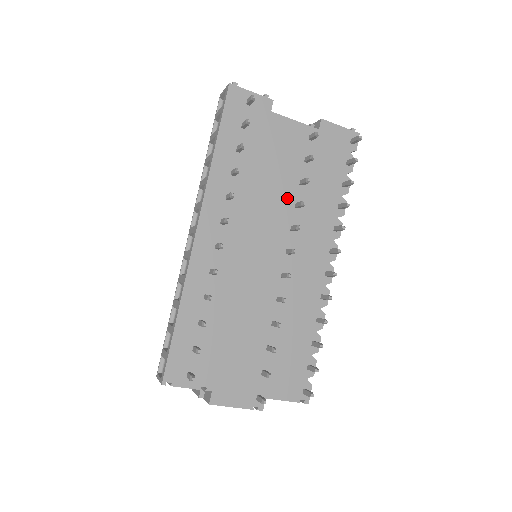
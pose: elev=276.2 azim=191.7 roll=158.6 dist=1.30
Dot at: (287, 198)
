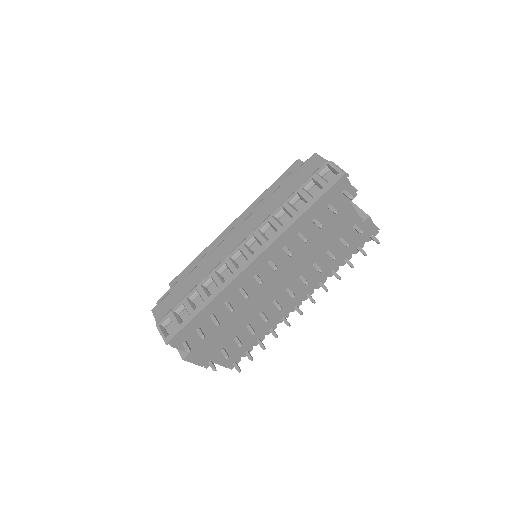
Dot at: (313, 258)
